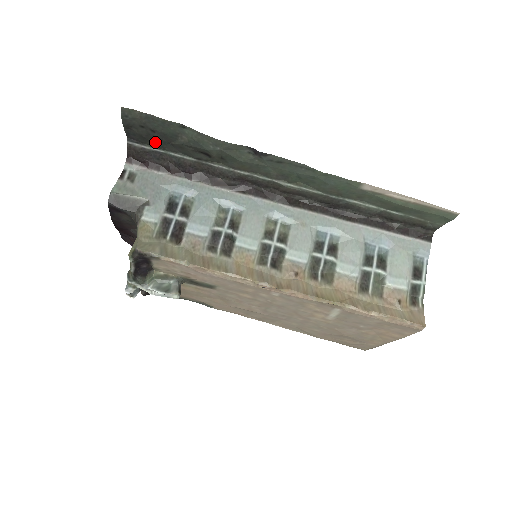
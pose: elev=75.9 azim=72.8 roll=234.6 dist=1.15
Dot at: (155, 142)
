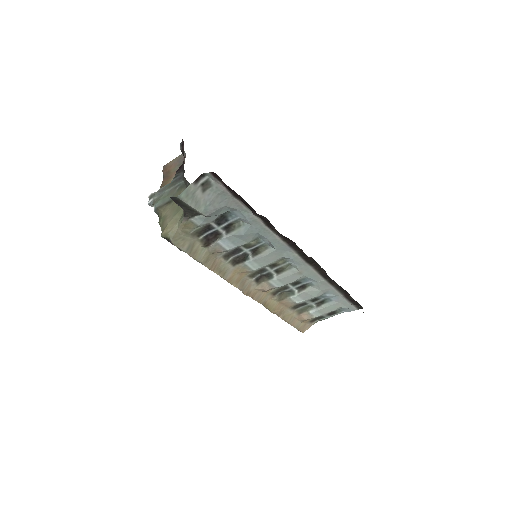
Dot at: occluded
